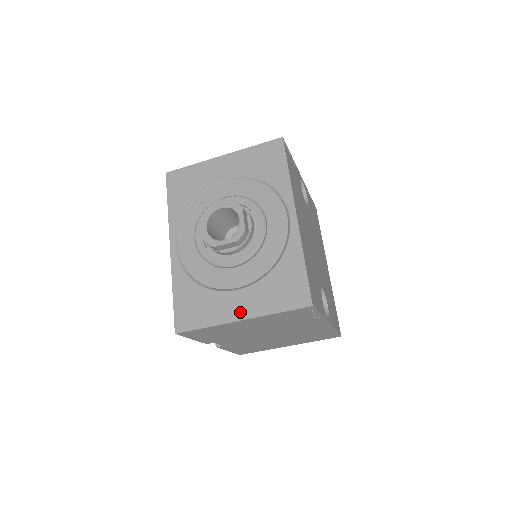
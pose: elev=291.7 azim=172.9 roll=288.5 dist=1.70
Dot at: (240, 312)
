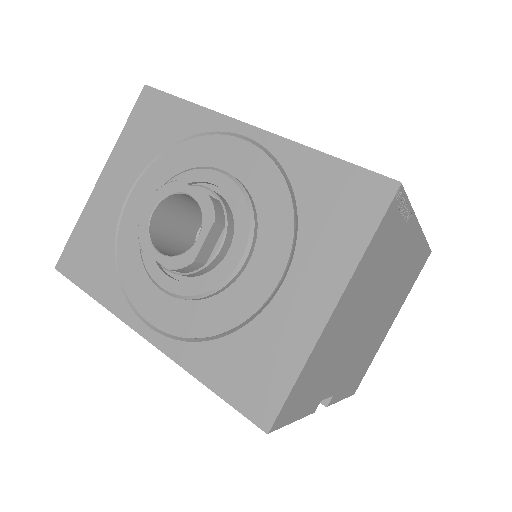
Dot at: (319, 302)
